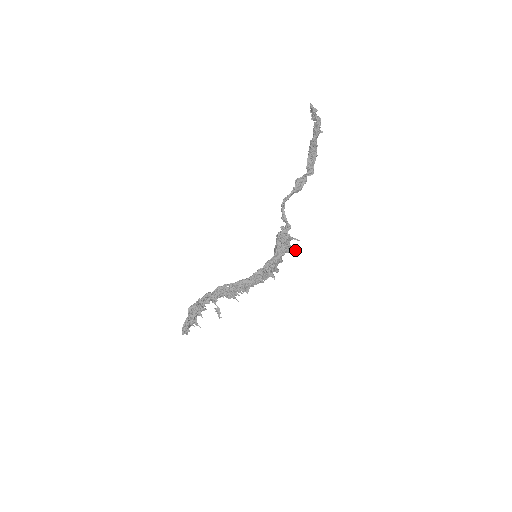
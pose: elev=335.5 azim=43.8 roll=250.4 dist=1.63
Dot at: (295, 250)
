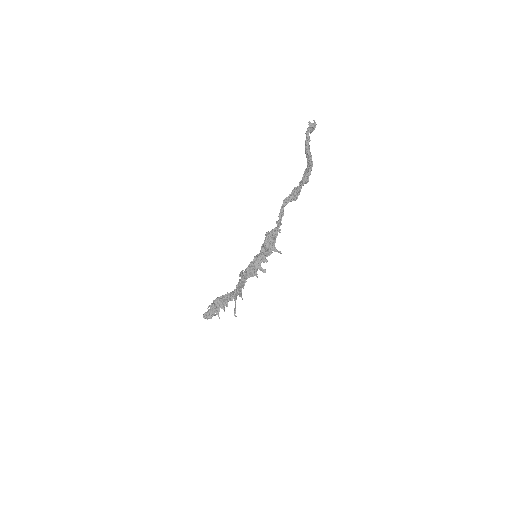
Dot at: occluded
